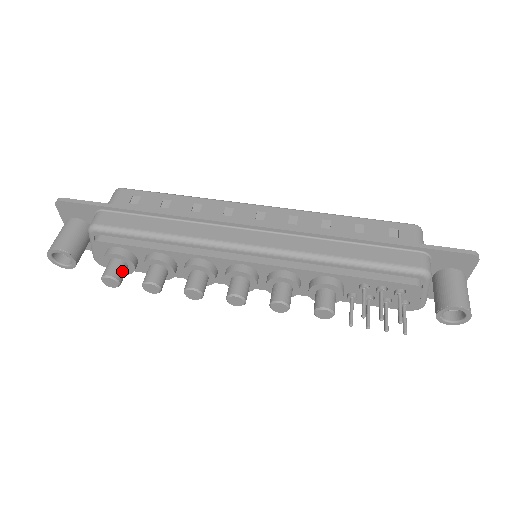
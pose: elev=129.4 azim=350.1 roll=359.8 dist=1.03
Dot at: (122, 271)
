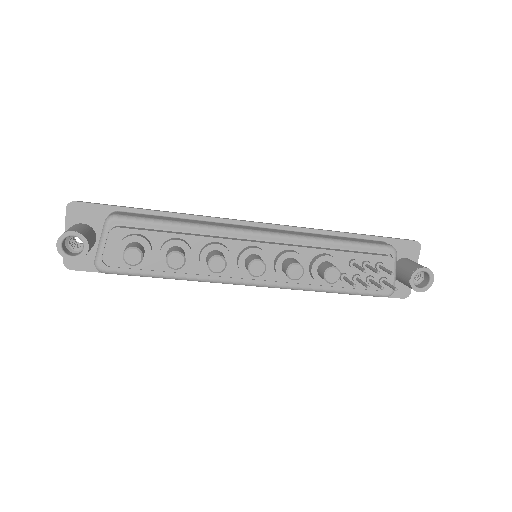
Dot at: (143, 250)
